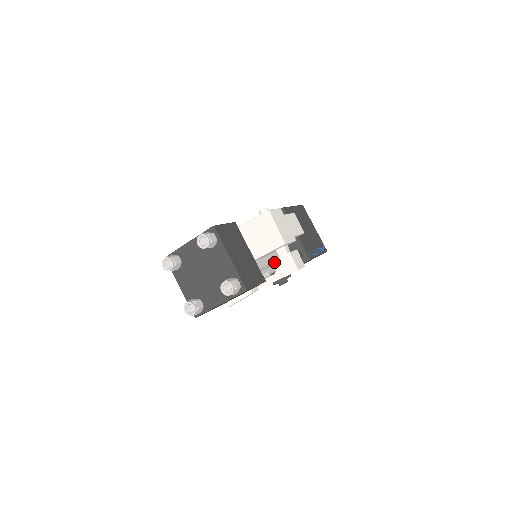
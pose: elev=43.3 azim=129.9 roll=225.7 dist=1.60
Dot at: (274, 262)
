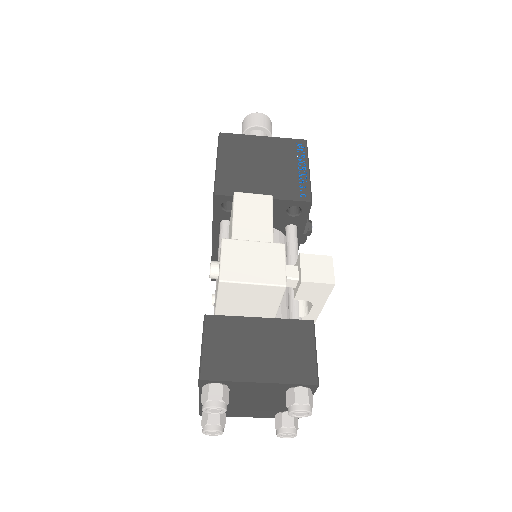
Dot at: occluded
